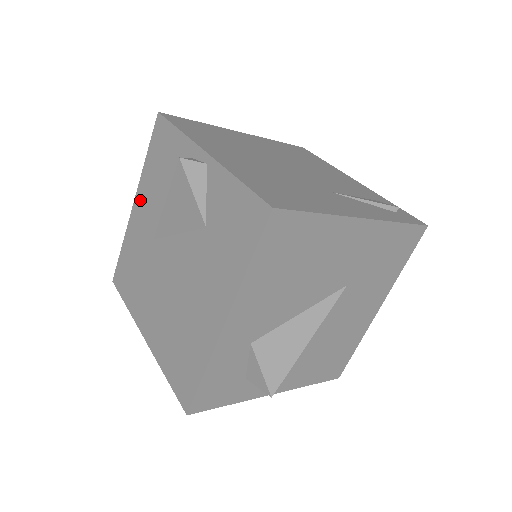
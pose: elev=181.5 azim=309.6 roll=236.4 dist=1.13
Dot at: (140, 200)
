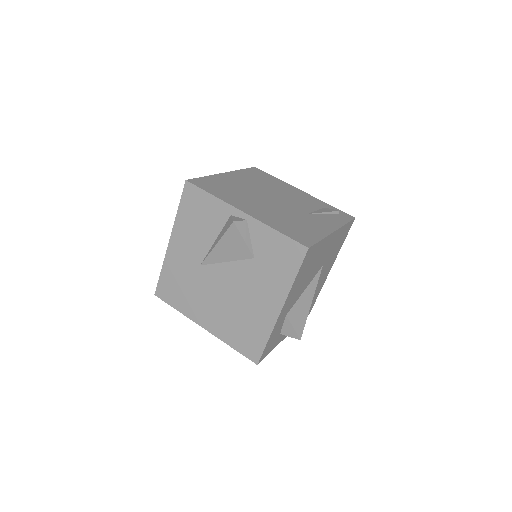
Dot at: (177, 239)
